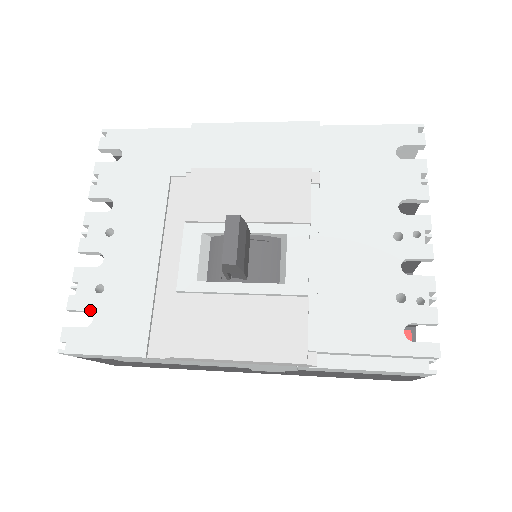
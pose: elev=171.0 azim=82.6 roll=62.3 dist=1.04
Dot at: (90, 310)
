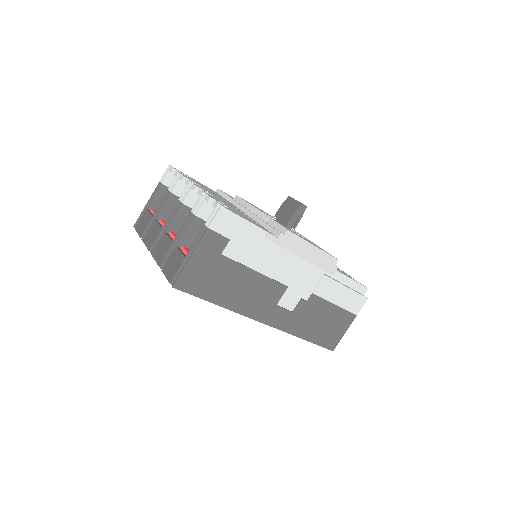
Dot at: occluded
